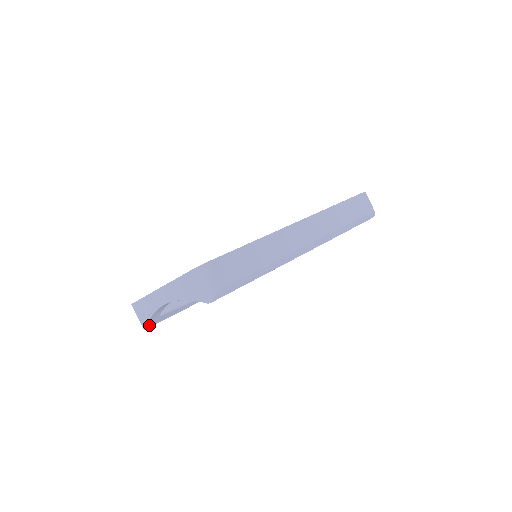
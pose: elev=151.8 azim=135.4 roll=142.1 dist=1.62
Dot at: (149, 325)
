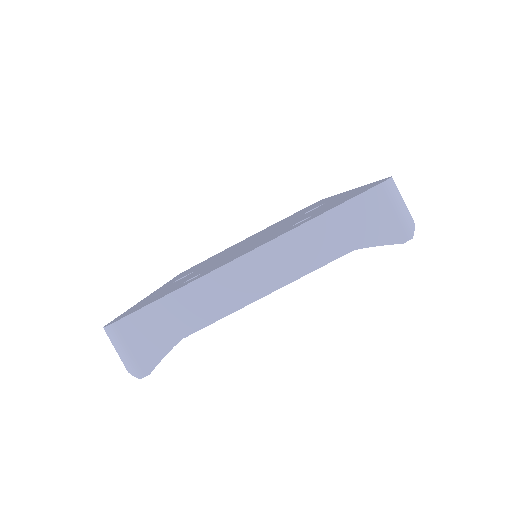
Dot at: (157, 363)
